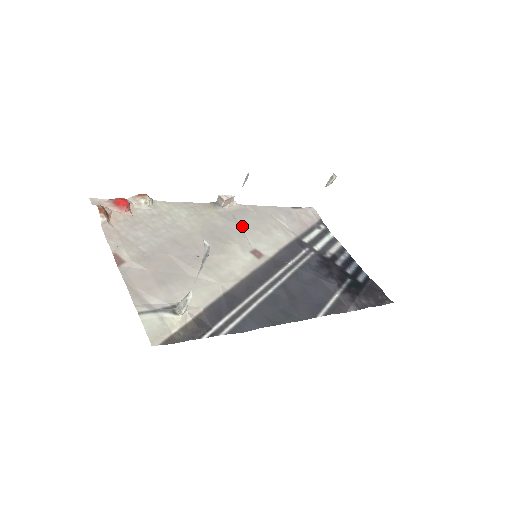
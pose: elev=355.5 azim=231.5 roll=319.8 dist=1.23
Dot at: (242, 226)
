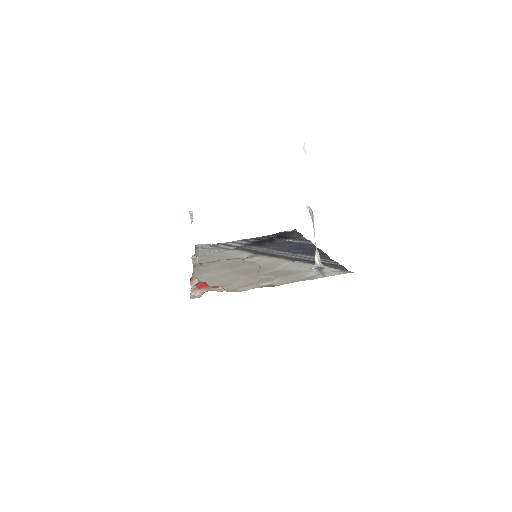
Dot at: (222, 259)
